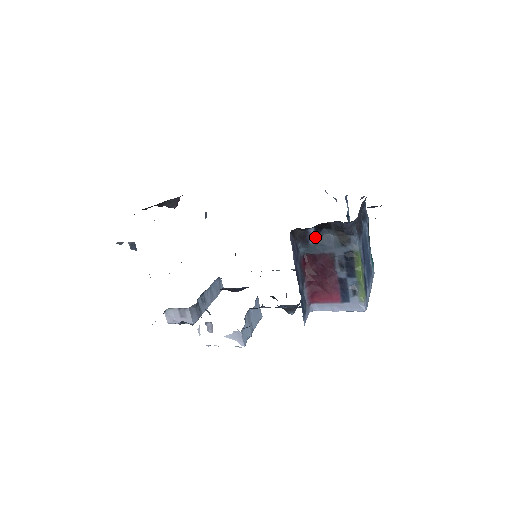
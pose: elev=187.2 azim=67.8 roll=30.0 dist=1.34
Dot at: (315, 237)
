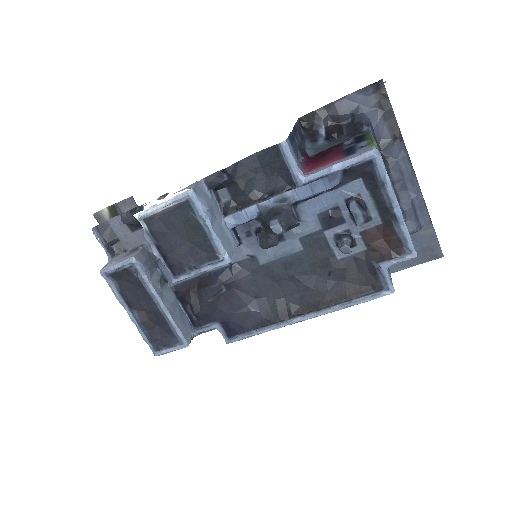
Dot at: (325, 140)
